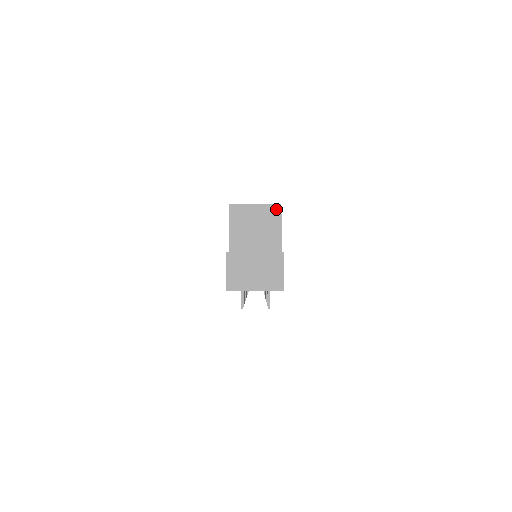
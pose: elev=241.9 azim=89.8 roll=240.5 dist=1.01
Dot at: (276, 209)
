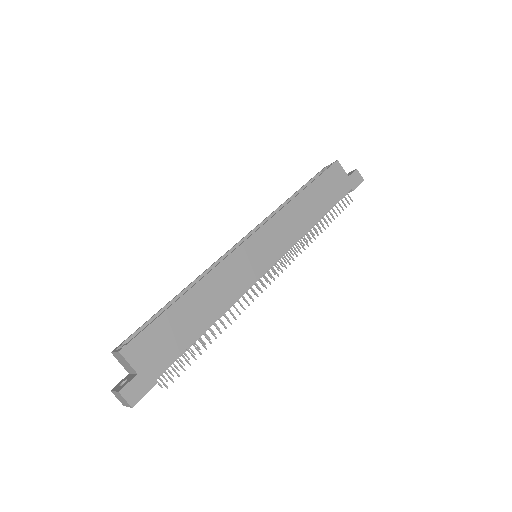
Dot at: (120, 354)
